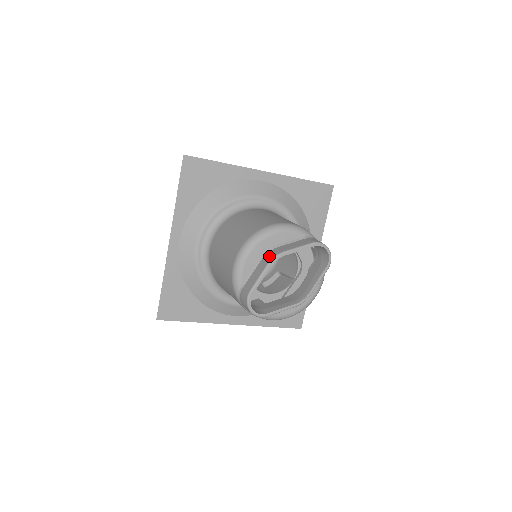
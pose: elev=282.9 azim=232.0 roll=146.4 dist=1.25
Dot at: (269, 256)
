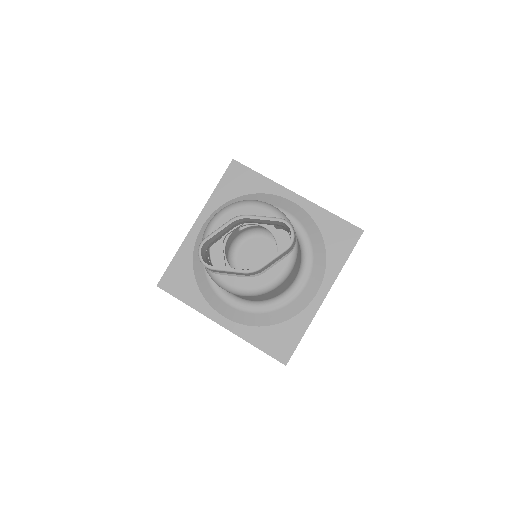
Dot at: occluded
